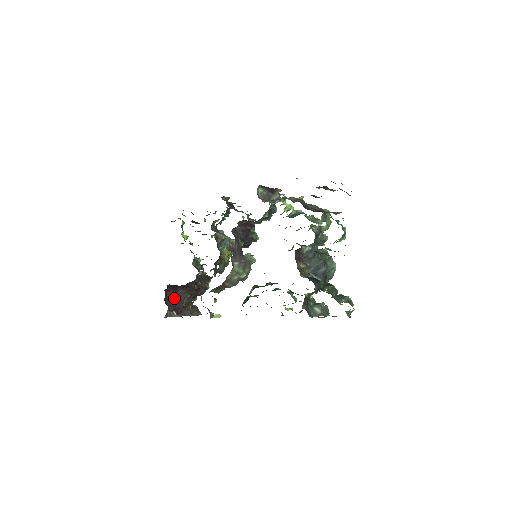
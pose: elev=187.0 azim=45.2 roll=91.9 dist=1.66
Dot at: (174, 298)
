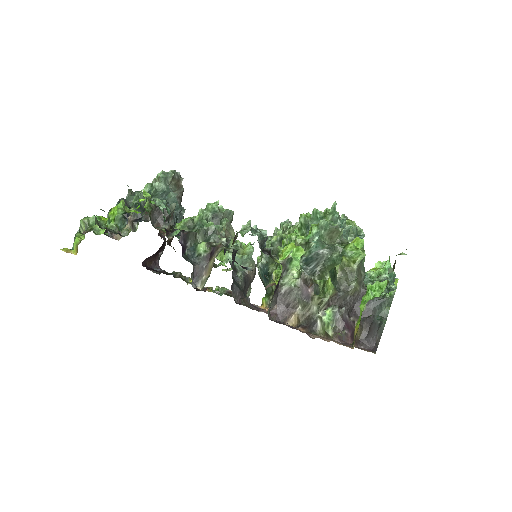
Dot at: (153, 255)
